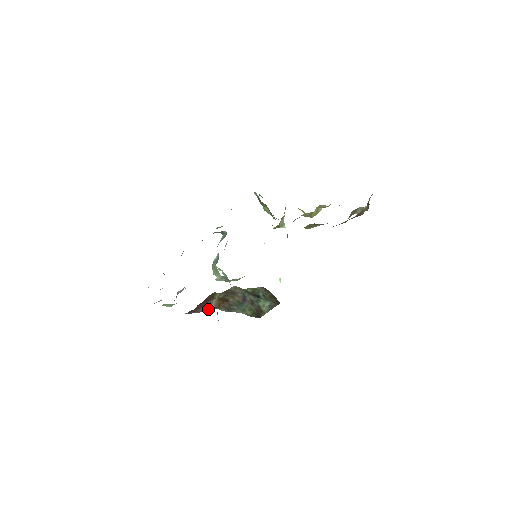
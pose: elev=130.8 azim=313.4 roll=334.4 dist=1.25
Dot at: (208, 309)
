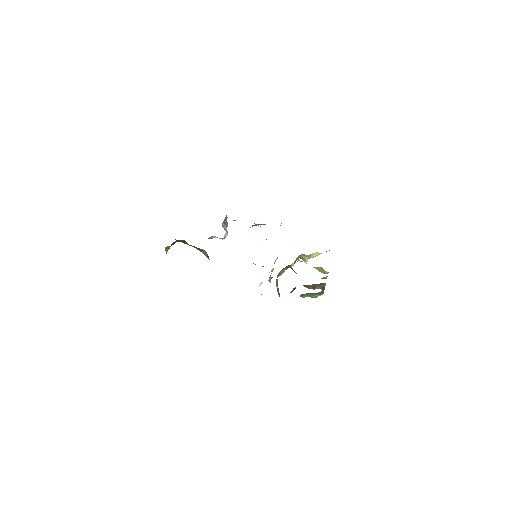
Dot at: (172, 244)
